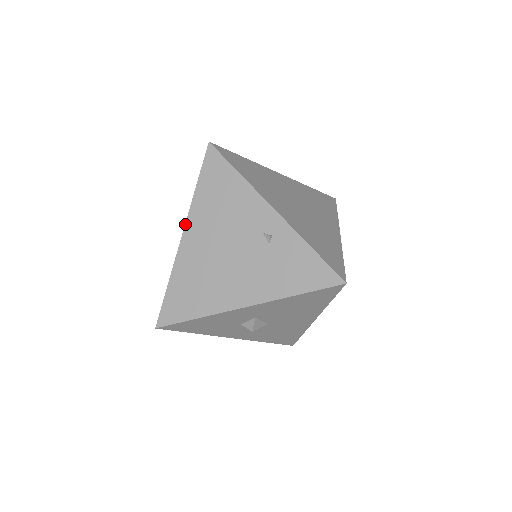
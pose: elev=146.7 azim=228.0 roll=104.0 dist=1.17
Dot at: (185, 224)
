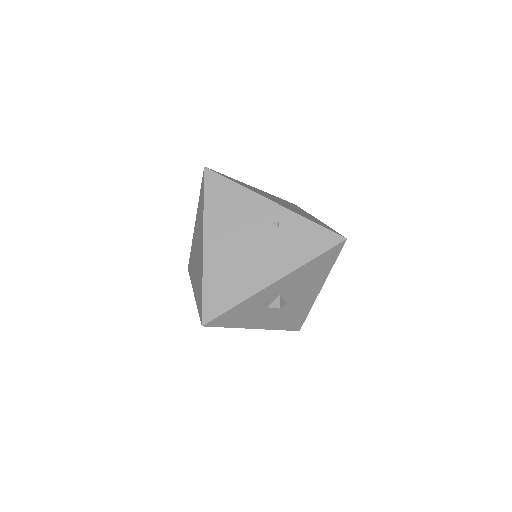
Dot at: (203, 234)
